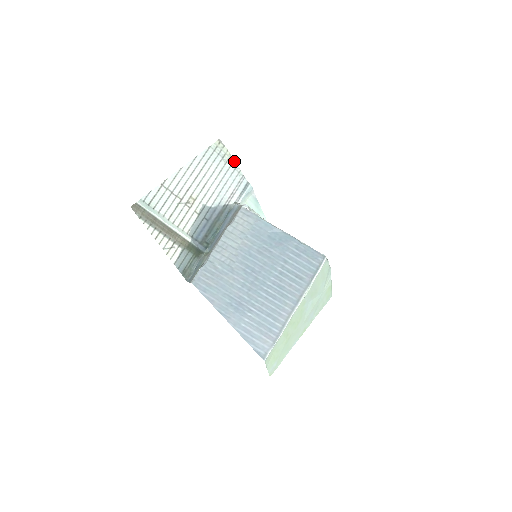
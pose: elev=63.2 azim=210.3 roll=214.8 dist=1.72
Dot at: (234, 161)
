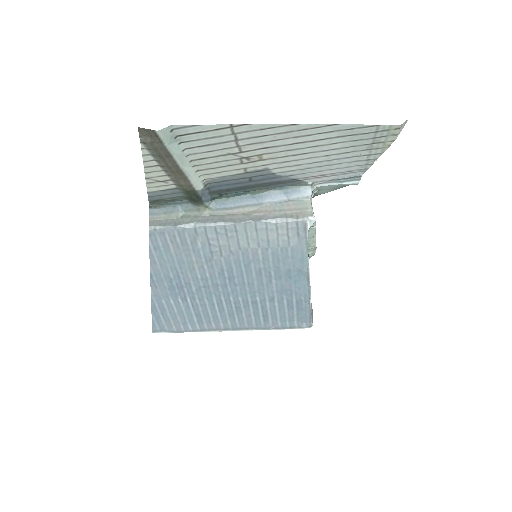
Dot at: (382, 153)
